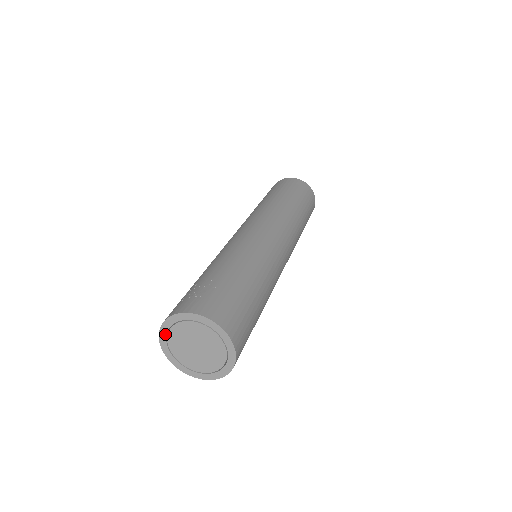
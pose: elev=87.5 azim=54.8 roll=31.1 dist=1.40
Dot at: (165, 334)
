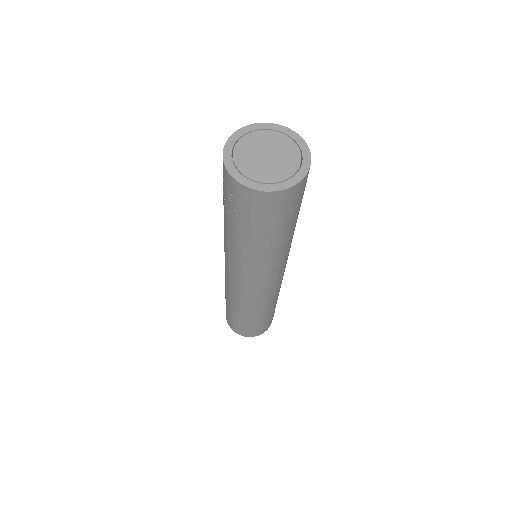
Dot at: (230, 159)
